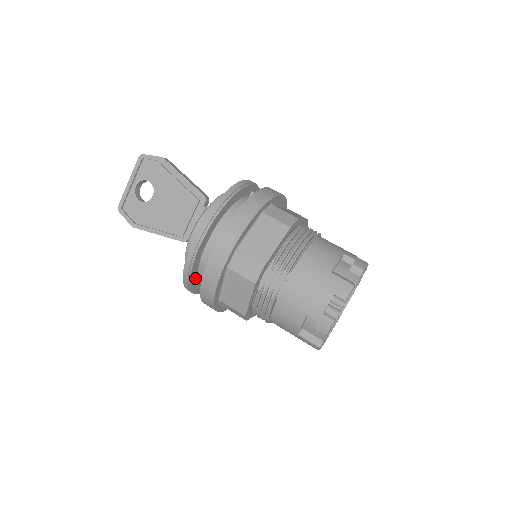
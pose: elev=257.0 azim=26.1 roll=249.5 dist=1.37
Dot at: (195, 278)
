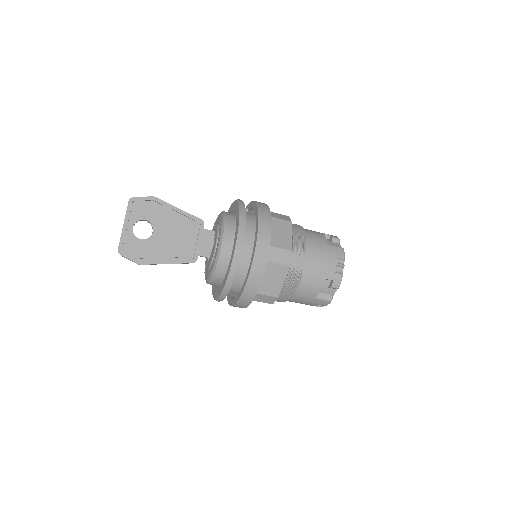
Dot at: occluded
